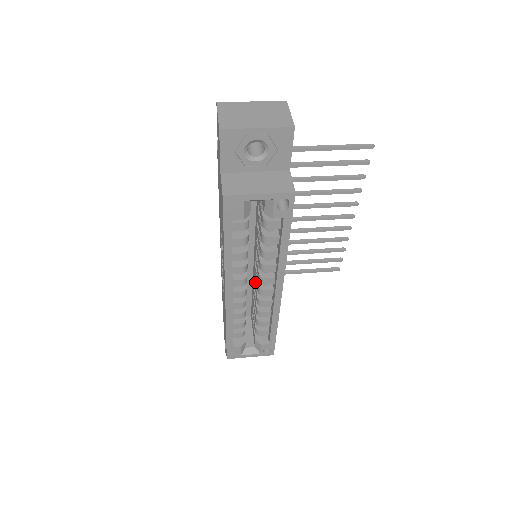
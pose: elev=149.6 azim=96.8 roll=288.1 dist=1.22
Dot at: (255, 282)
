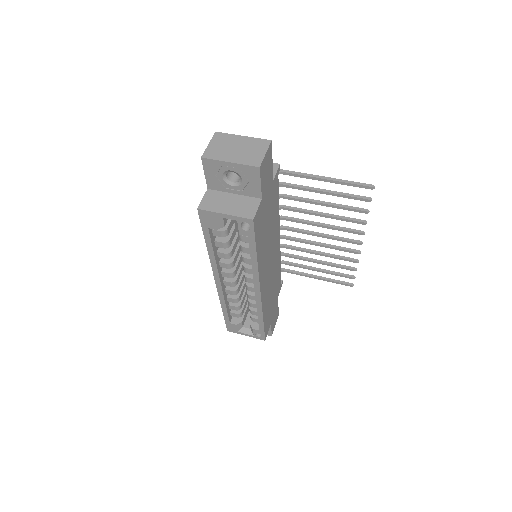
Dot at: occluded
